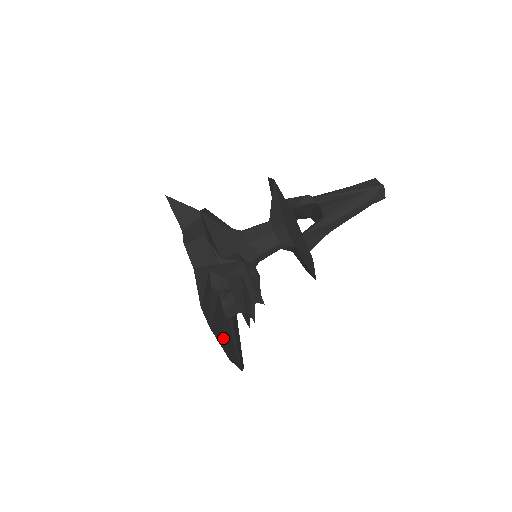
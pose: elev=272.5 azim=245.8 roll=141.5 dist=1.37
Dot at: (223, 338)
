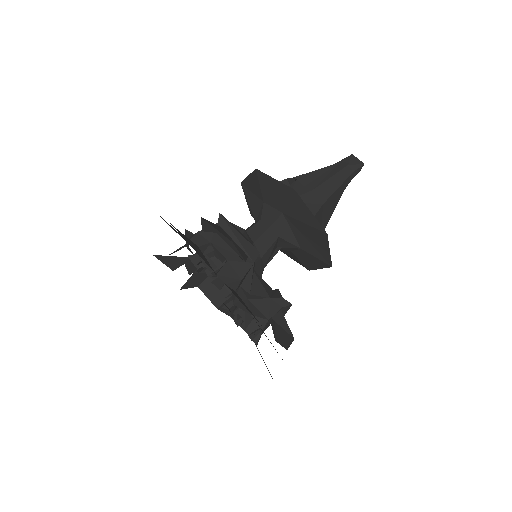
Dot at: occluded
